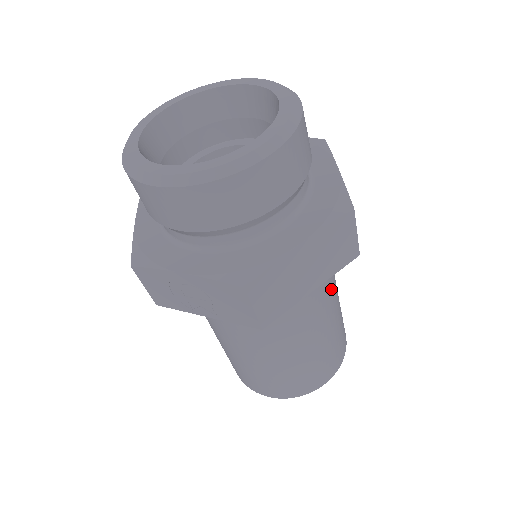
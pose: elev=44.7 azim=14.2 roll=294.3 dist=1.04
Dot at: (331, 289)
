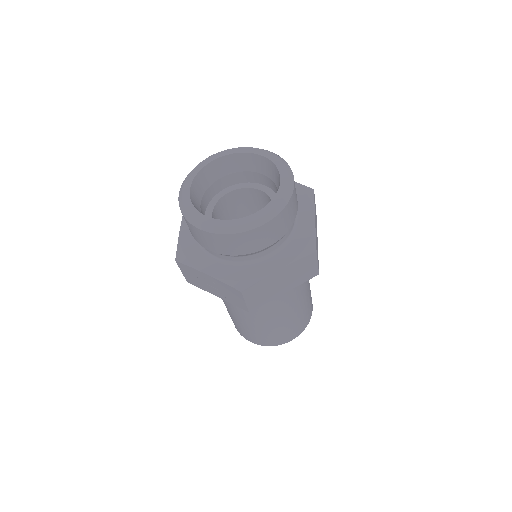
Dot at: (302, 286)
